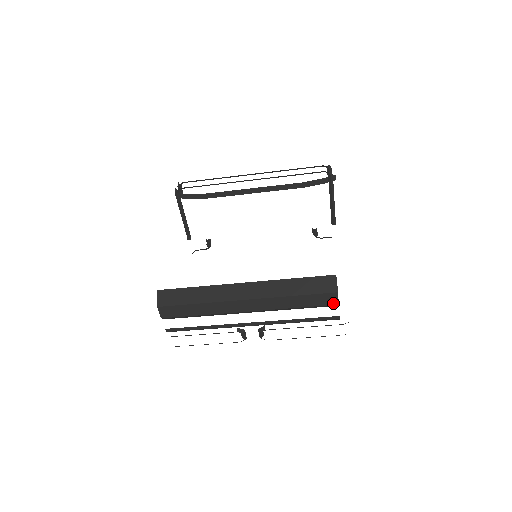
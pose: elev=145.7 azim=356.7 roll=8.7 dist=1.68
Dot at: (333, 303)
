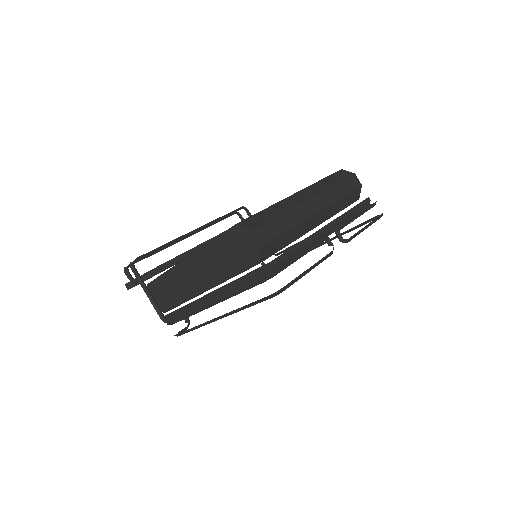
Dot at: (358, 185)
